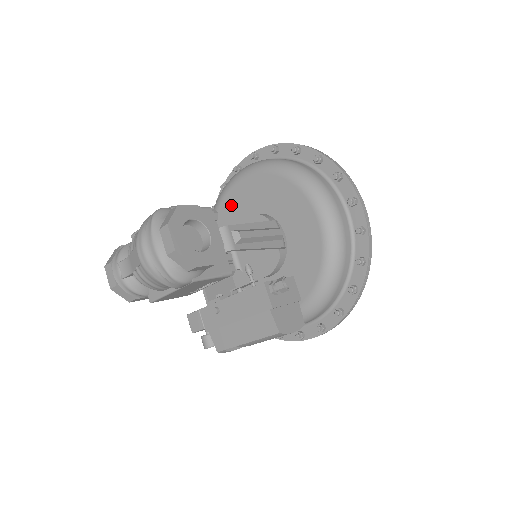
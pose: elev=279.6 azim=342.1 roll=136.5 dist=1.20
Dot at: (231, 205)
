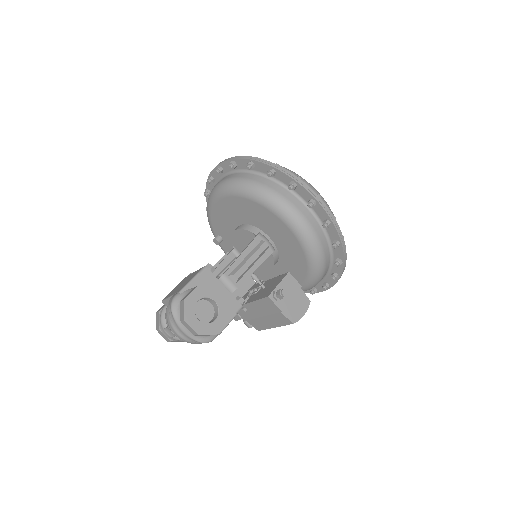
Dot at: (219, 218)
